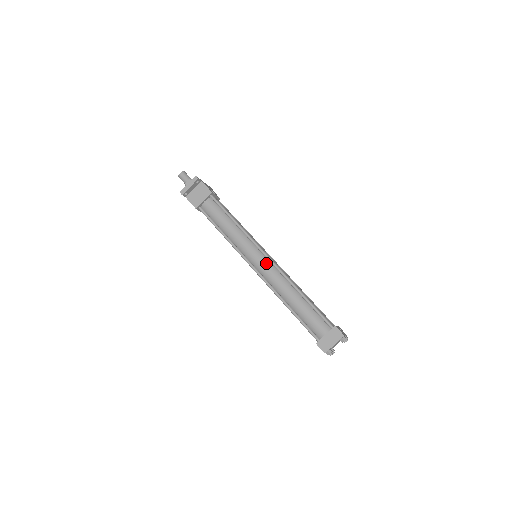
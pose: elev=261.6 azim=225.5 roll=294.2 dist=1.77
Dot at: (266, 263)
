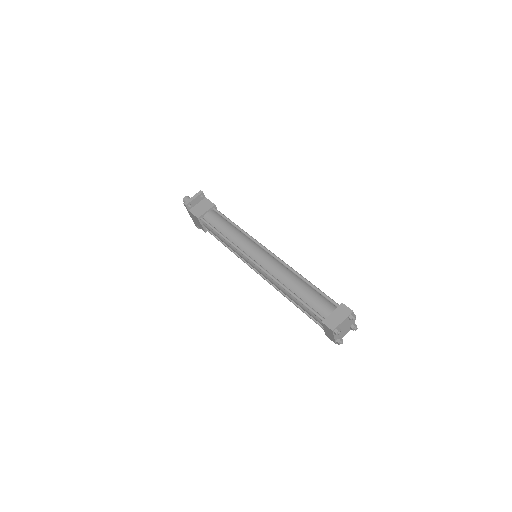
Dot at: (267, 256)
